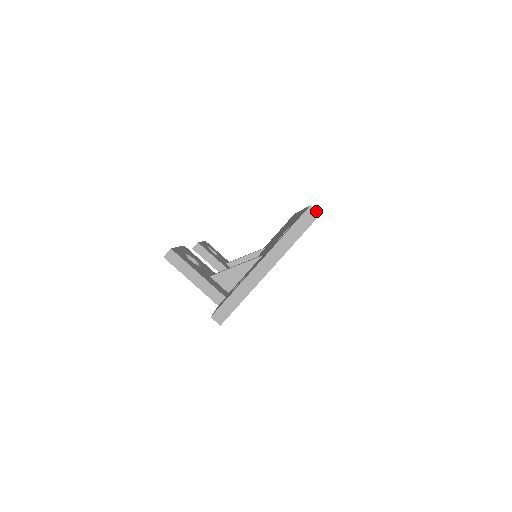
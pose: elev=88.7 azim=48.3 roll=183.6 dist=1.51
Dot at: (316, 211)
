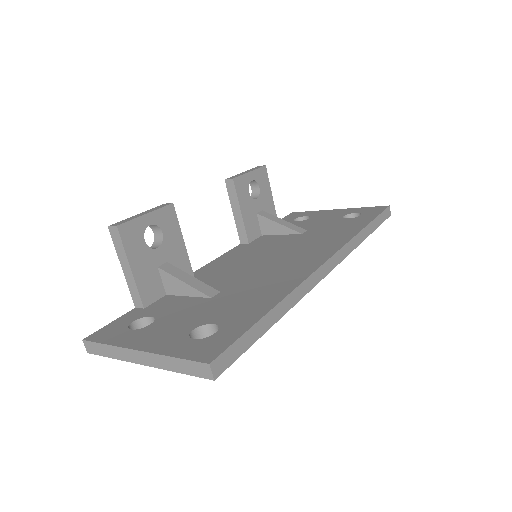
Dot at: (211, 374)
